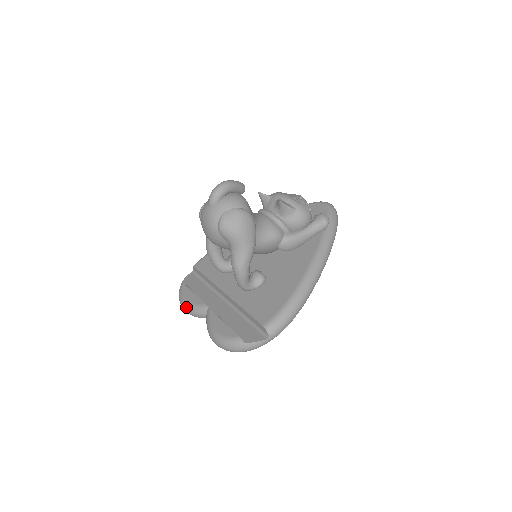
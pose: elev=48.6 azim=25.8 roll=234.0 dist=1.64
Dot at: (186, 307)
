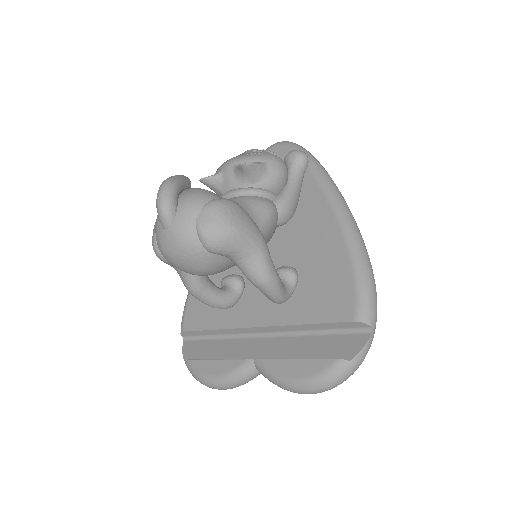
Dot at: (221, 384)
